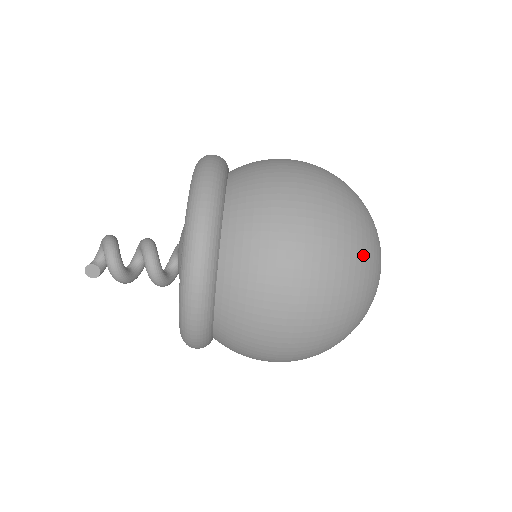
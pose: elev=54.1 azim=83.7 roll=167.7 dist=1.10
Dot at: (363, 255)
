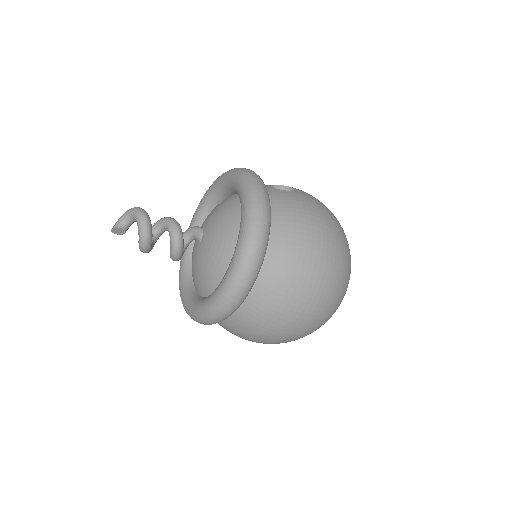
Dot at: (334, 312)
